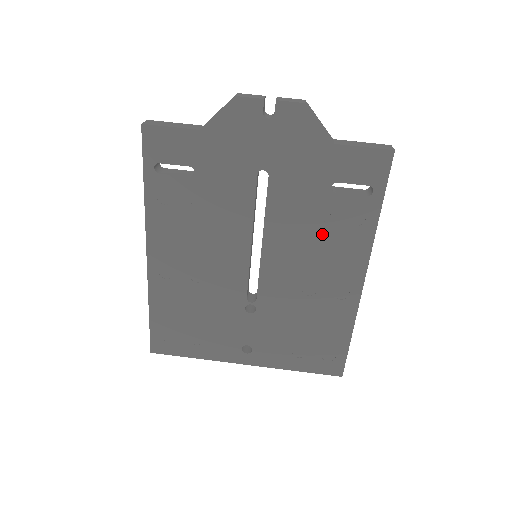
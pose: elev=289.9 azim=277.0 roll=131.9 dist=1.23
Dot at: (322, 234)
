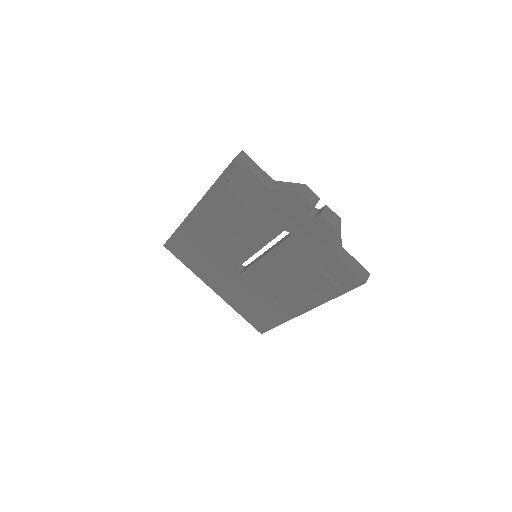
Dot at: (298, 280)
